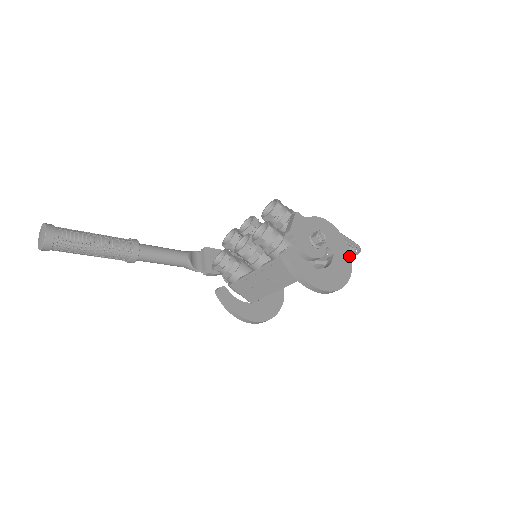
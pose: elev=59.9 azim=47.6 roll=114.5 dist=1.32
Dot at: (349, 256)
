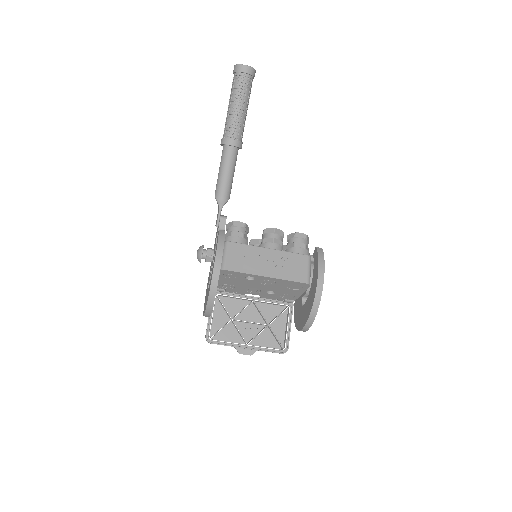
Dot at: occluded
